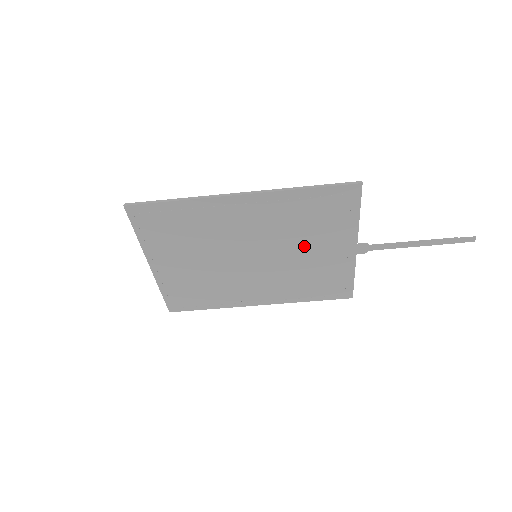
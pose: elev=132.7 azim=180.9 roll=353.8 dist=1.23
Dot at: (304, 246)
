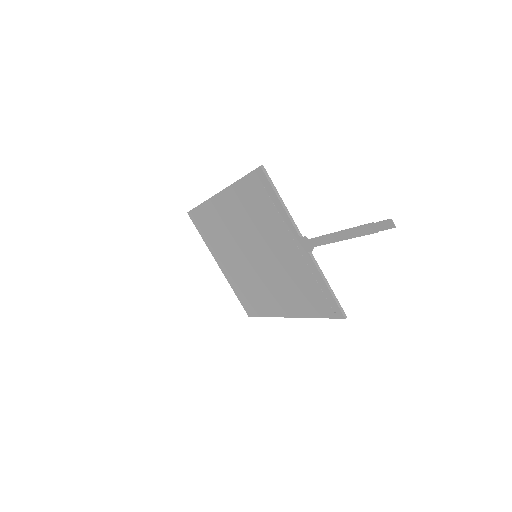
Dot at: (272, 243)
